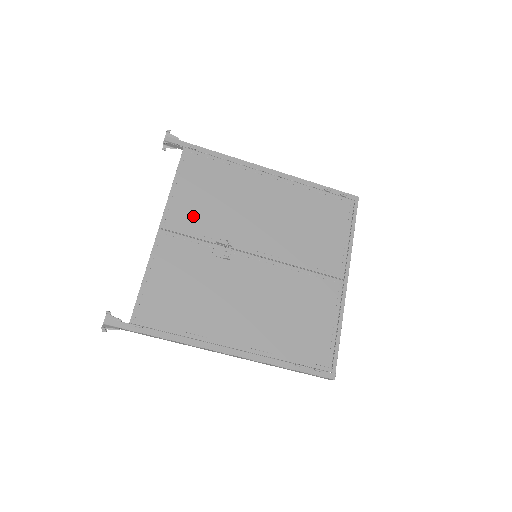
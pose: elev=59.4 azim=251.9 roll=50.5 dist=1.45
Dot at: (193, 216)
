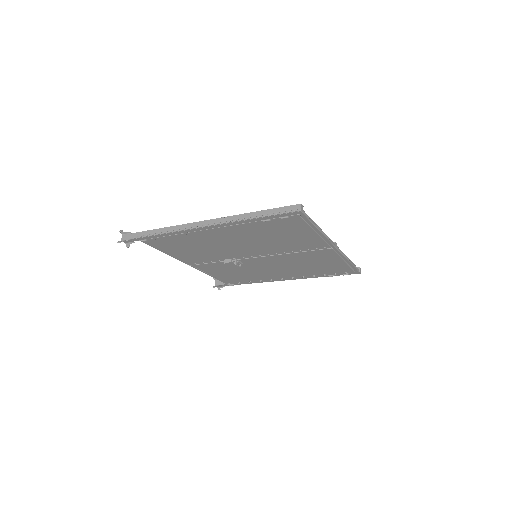
Dot at: (197, 258)
